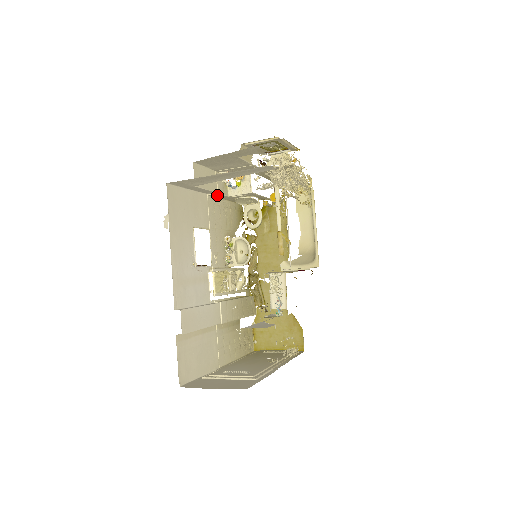
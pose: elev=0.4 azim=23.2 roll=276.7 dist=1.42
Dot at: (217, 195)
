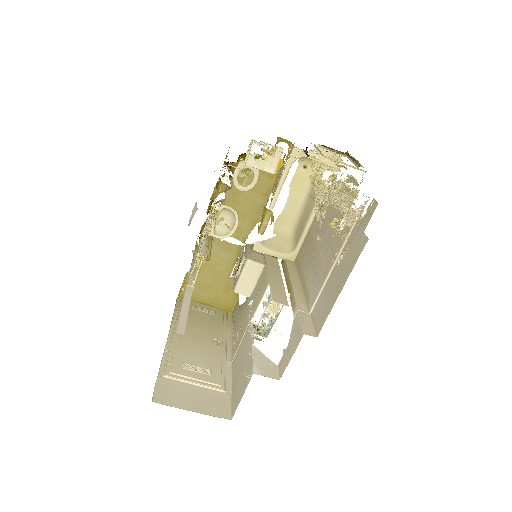
Dot at: occluded
